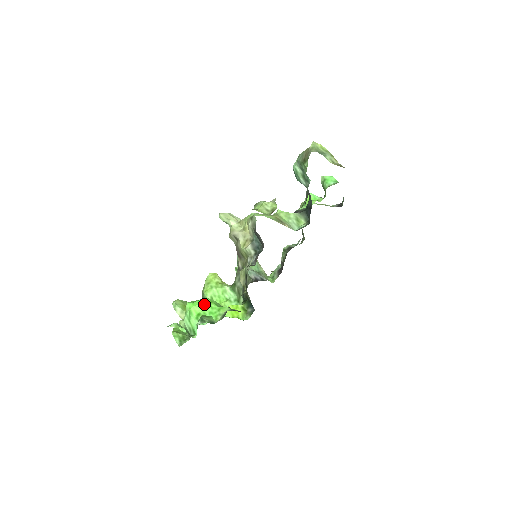
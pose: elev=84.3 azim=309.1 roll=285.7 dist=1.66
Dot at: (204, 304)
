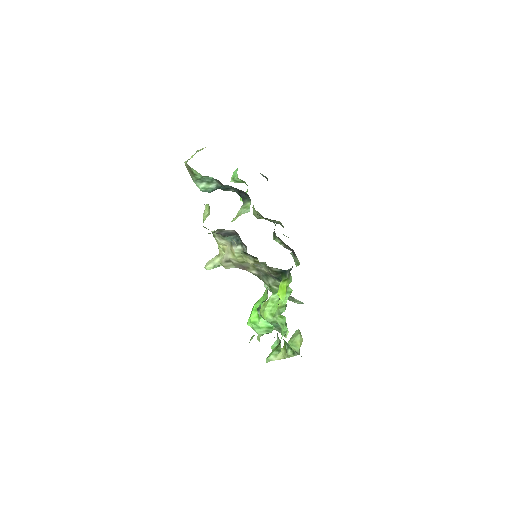
Dot at: (254, 307)
